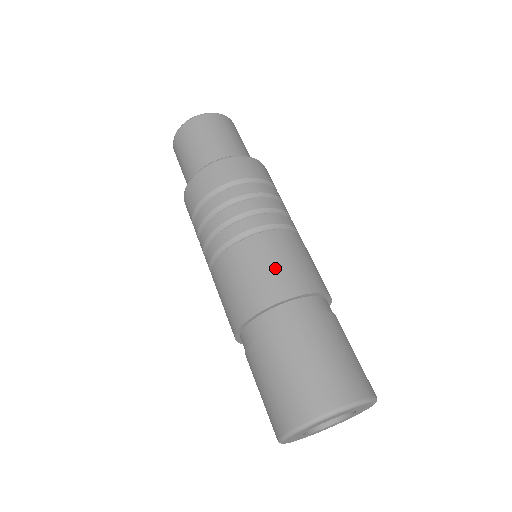
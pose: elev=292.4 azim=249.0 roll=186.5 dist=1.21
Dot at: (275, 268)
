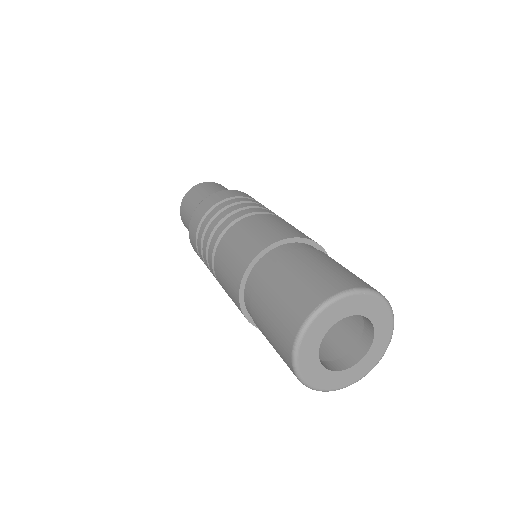
Dot at: (238, 249)
